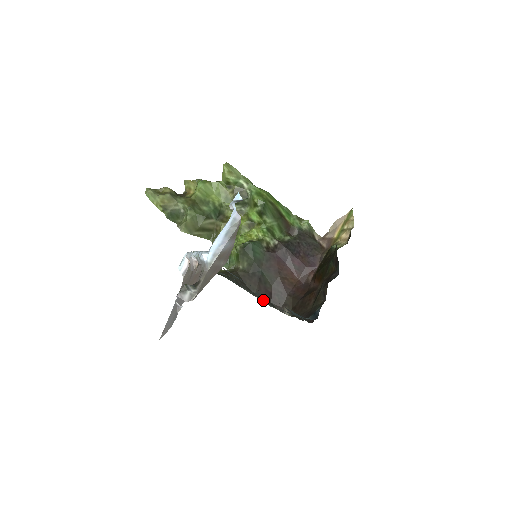
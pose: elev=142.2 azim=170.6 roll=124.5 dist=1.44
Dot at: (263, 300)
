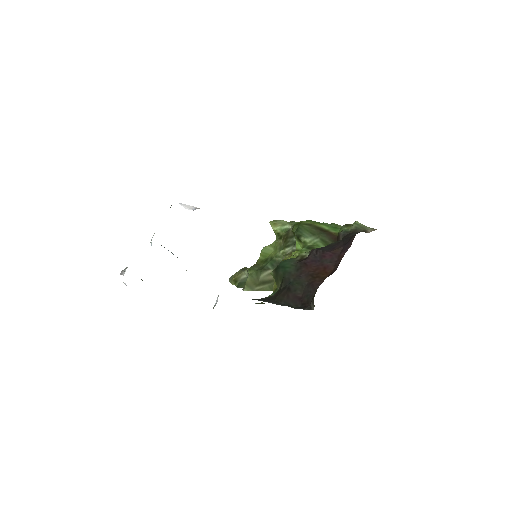
Dot at: (289, 306)
